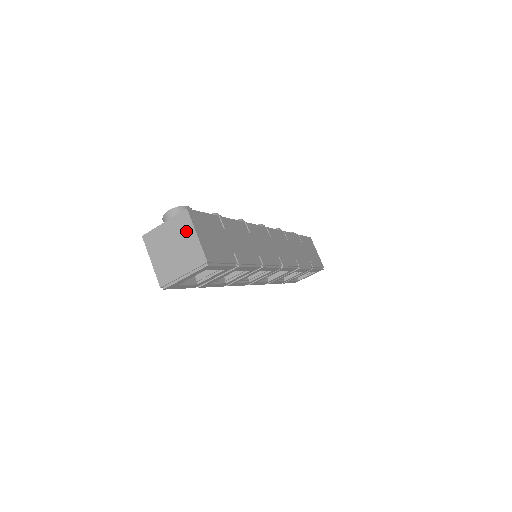
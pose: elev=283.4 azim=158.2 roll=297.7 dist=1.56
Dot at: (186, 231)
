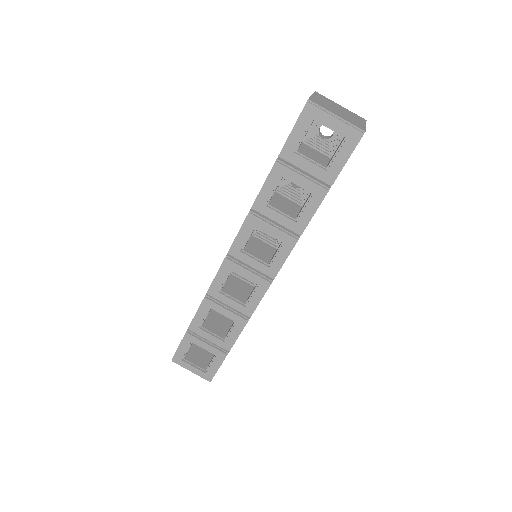
Dot at: (358, 119)
